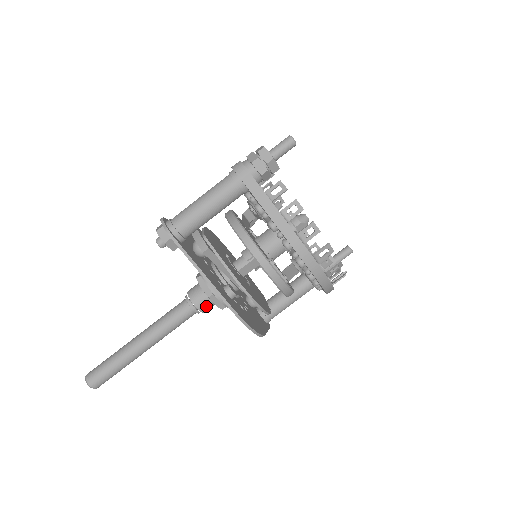
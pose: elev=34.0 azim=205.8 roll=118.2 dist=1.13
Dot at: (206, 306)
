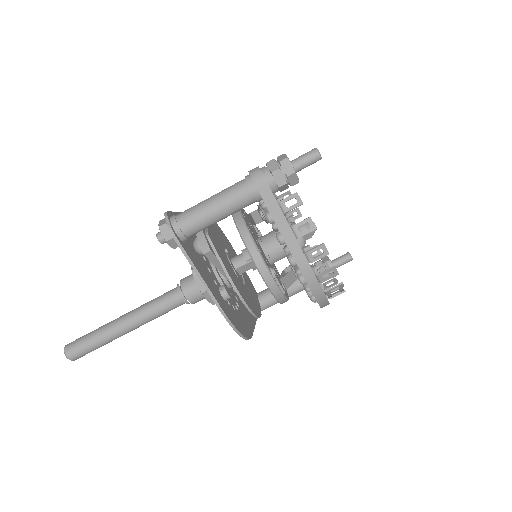
Dot at: (197, 299)
